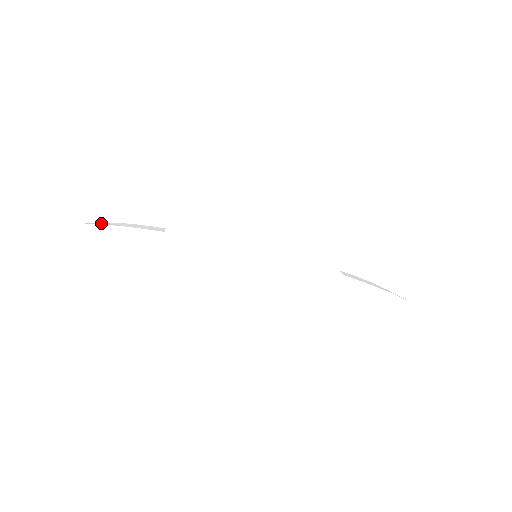
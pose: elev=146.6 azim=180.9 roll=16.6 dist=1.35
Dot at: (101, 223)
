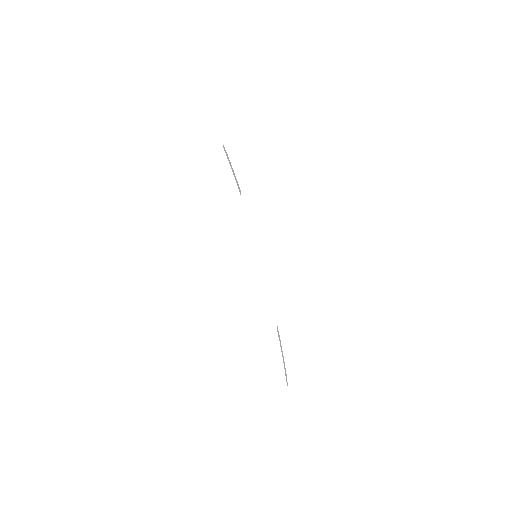
Dot at: (227, 155)
